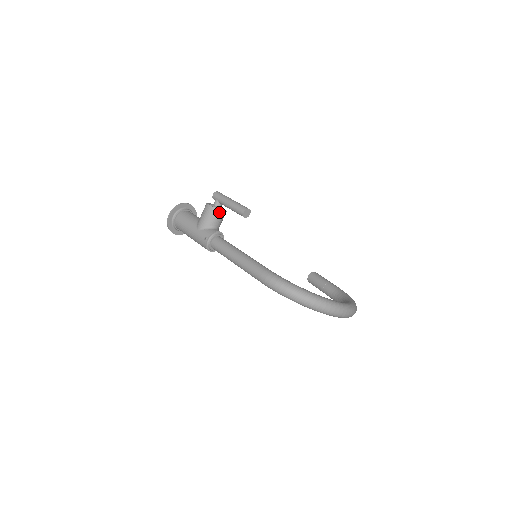
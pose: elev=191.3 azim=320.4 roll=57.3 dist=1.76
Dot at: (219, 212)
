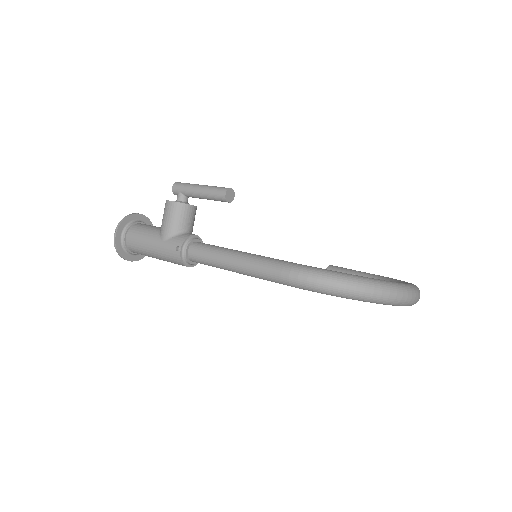
Dot at: (188, 208)
